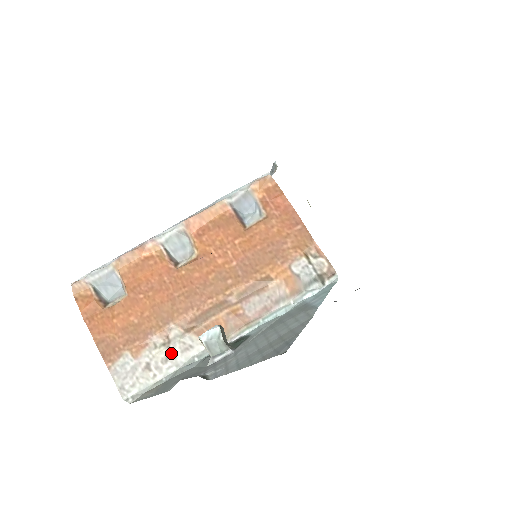
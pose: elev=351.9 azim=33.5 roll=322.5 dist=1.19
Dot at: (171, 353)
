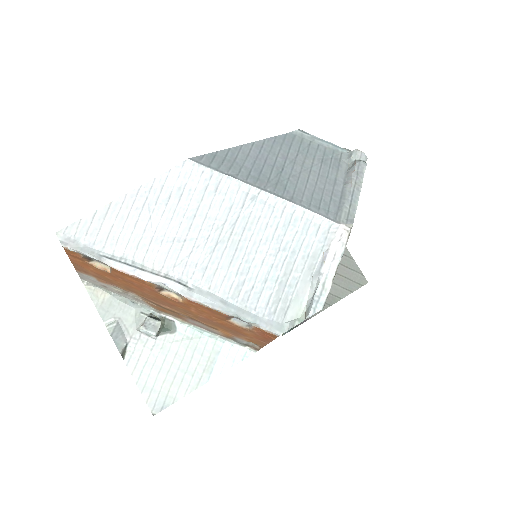
Dot at: (125, 294)
